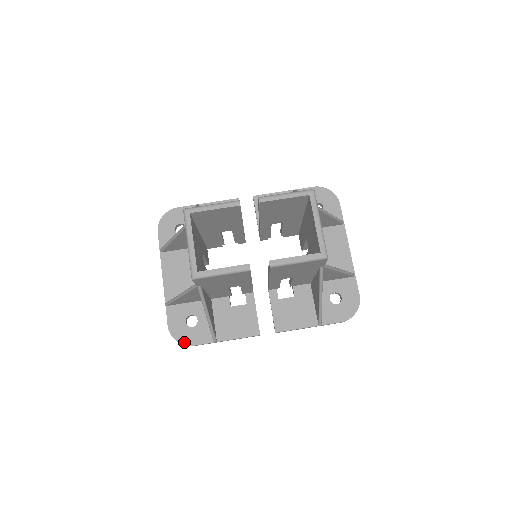
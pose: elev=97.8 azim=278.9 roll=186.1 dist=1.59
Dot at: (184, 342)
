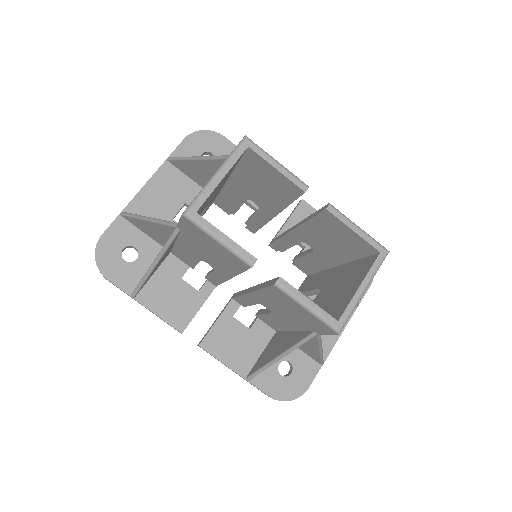
Dot at: (102, 267)
